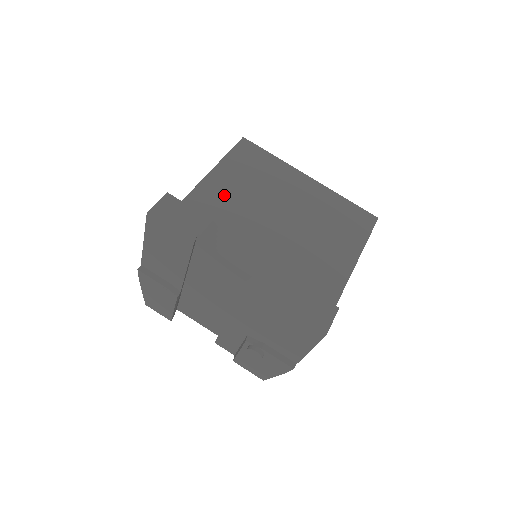
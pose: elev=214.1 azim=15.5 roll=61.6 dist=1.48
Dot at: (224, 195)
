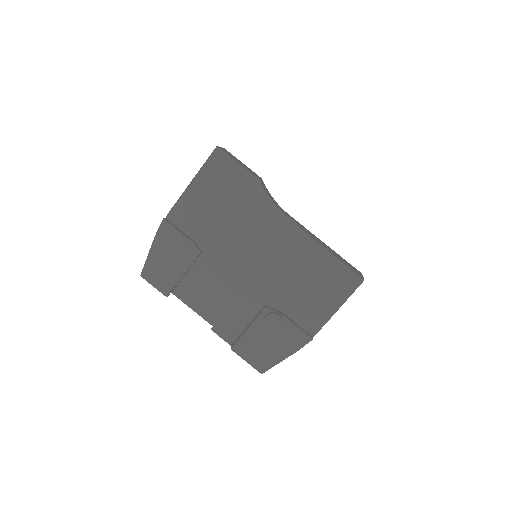
Dot at: occluded
